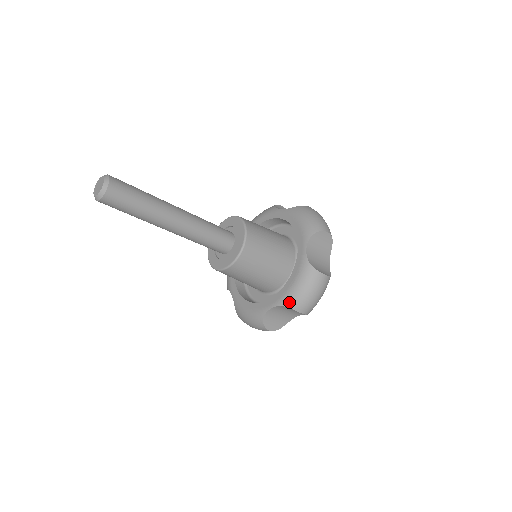
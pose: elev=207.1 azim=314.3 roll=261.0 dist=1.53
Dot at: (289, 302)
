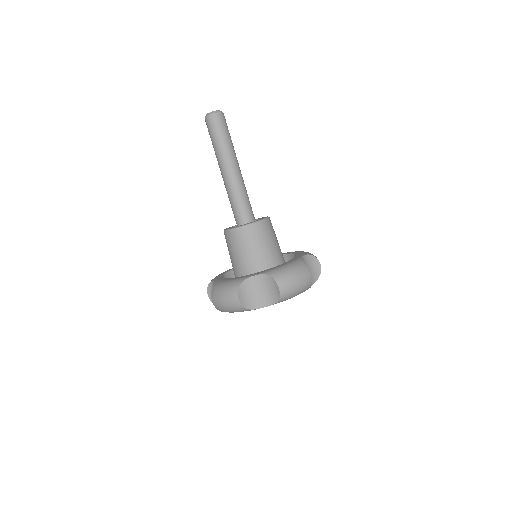
Dot at: (274, 273)
